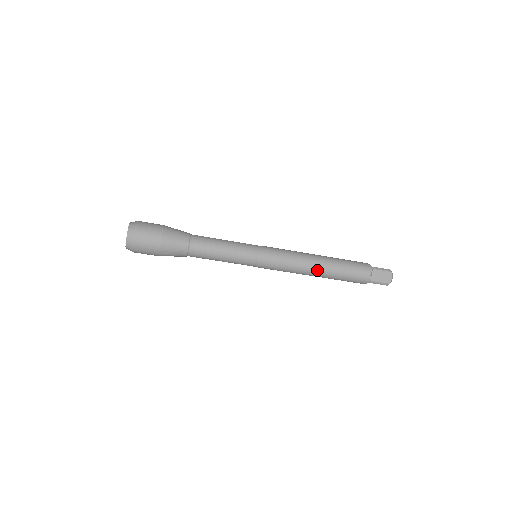
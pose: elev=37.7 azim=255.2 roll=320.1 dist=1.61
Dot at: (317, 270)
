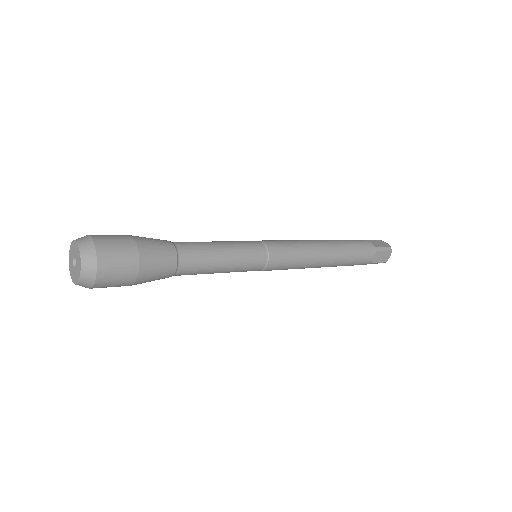
Dot at: (324, 264)
